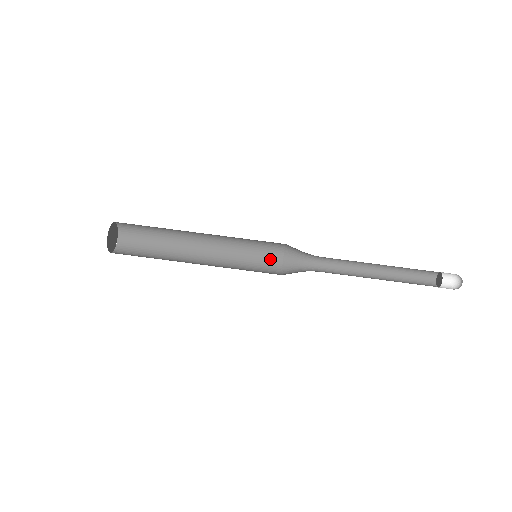
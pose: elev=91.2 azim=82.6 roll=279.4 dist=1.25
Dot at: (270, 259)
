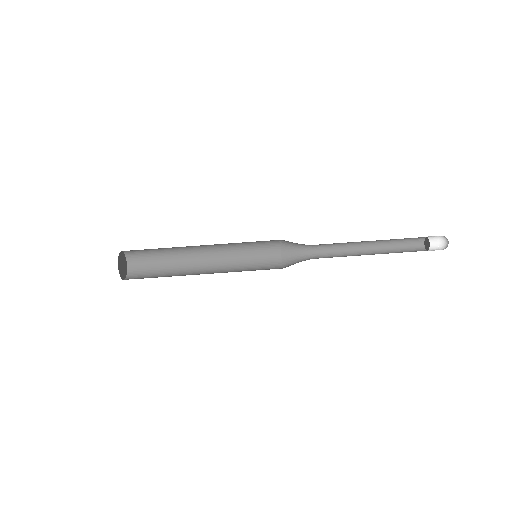
Dot at: (270, 263)
